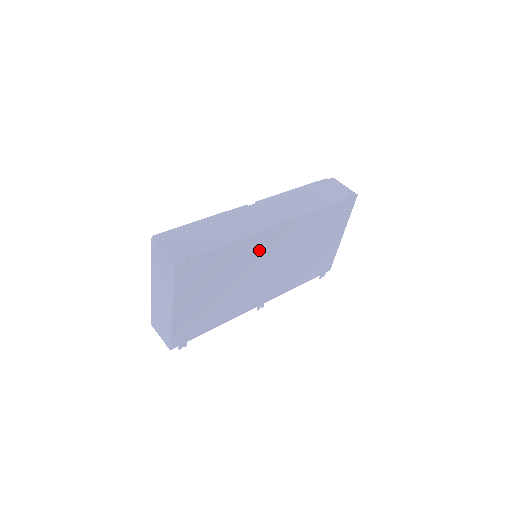
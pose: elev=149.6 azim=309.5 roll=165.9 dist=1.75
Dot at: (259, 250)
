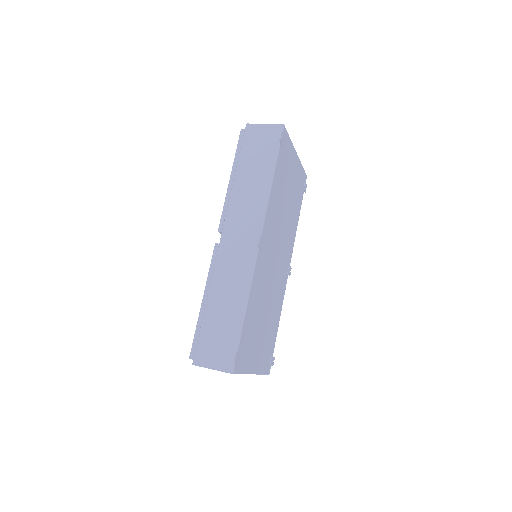
Dot at: (263, 270)
